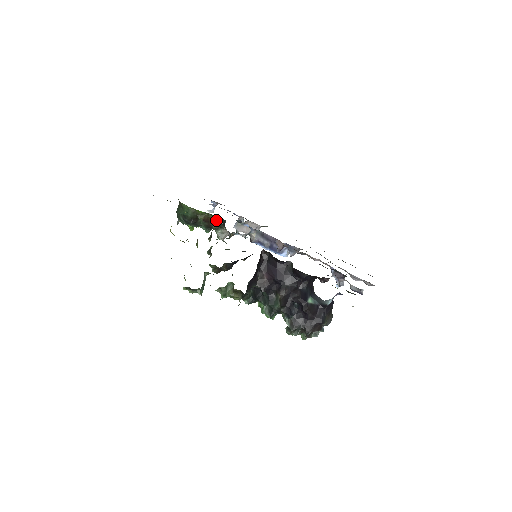
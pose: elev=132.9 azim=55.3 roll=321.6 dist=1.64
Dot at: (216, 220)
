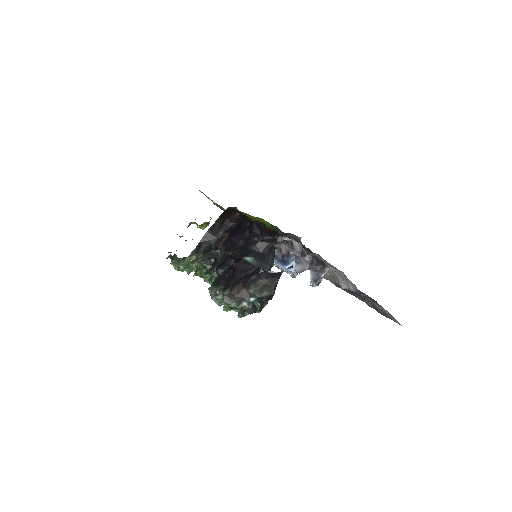
Dot at: occluded
